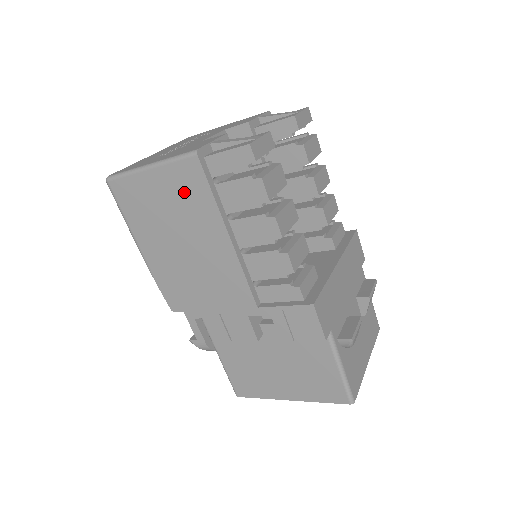
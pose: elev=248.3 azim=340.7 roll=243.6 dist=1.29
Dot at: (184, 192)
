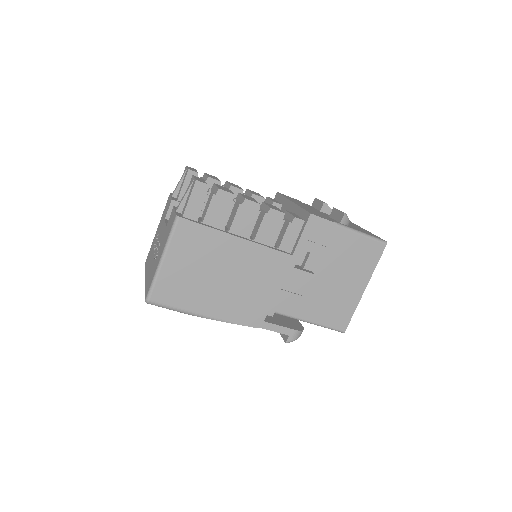
Dot at: (193, 246)
